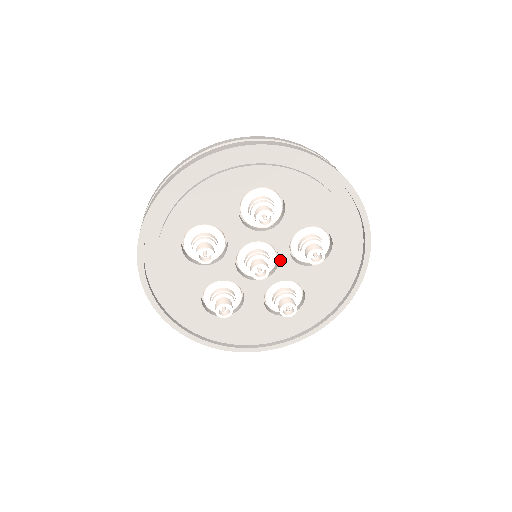
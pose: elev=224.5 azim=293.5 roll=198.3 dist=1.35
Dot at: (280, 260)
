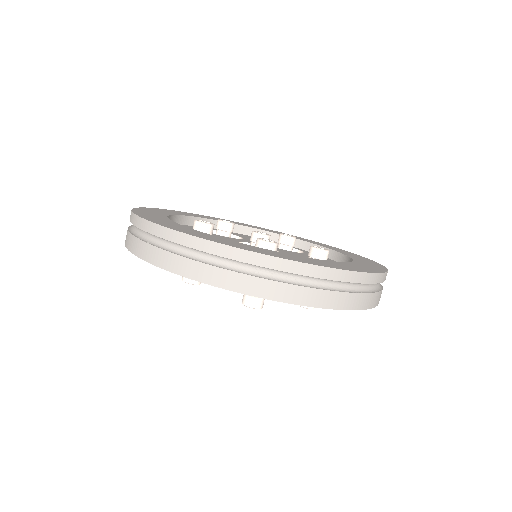
Dot at: occluded
